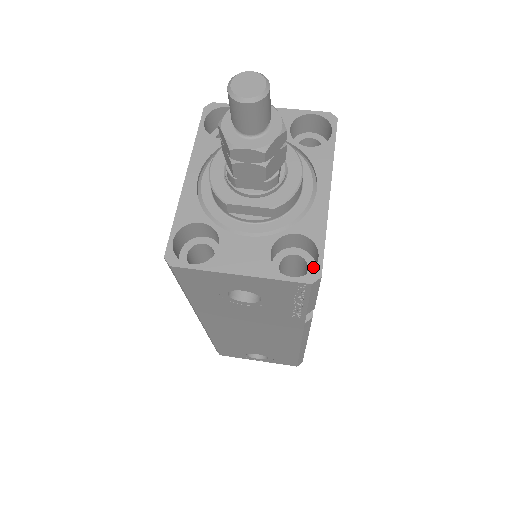
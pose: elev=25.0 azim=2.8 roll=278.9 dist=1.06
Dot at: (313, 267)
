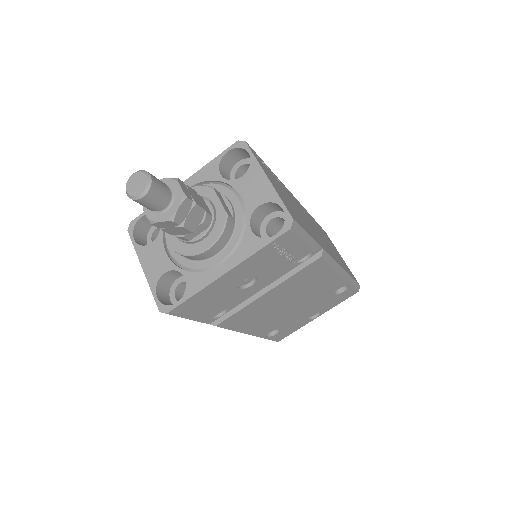
Dot at: occluded
